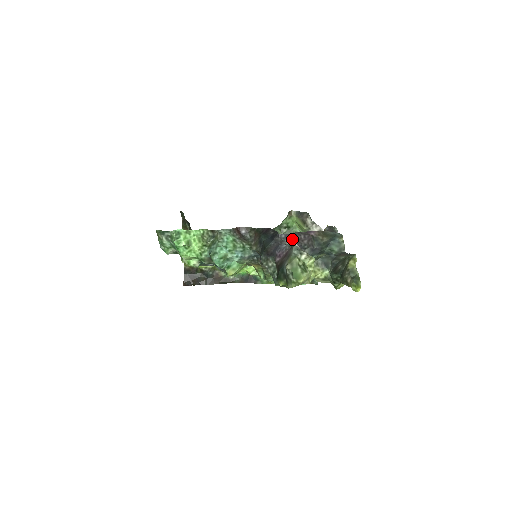
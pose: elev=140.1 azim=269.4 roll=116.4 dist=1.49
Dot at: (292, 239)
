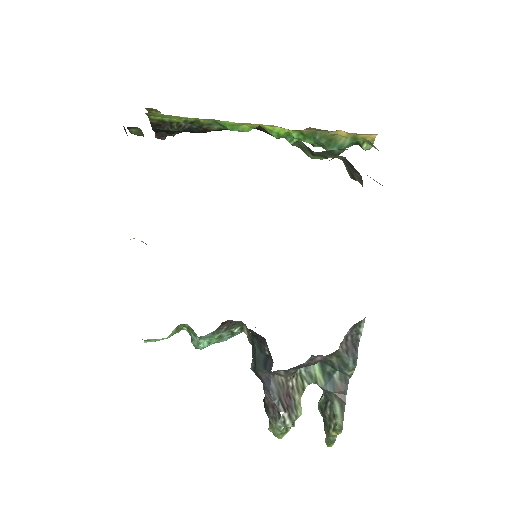
Dot at: (289, 370)
